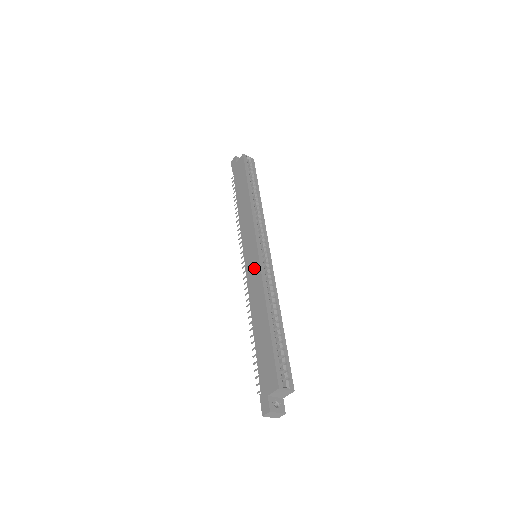
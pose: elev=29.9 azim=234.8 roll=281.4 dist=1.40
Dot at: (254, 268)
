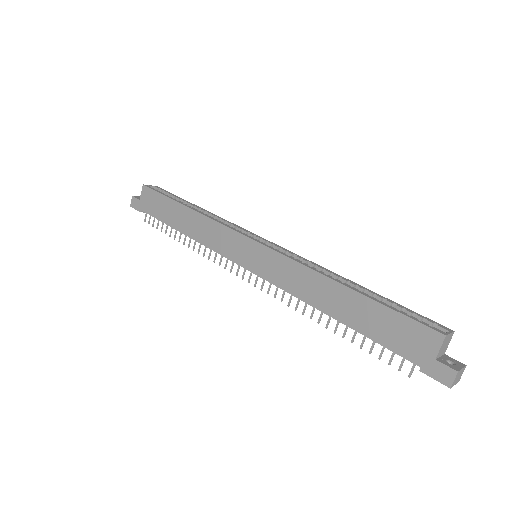
Dot at: (271, 262)
